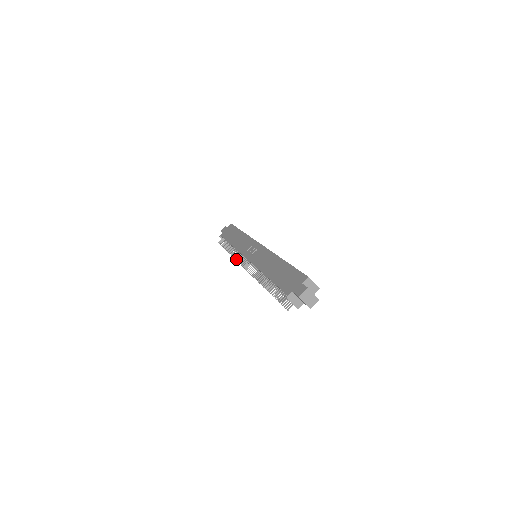
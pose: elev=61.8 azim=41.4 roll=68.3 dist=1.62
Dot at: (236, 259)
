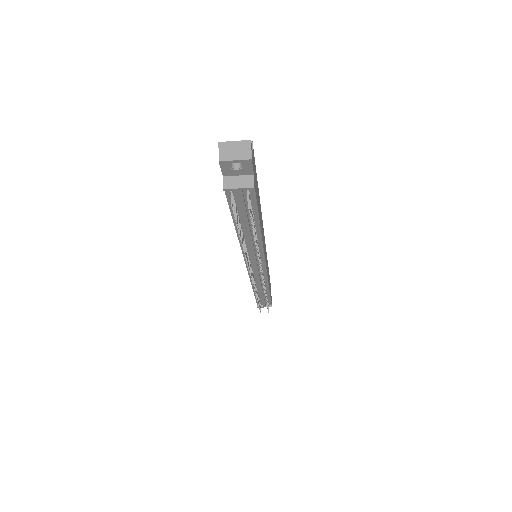
Dot at: occluded
